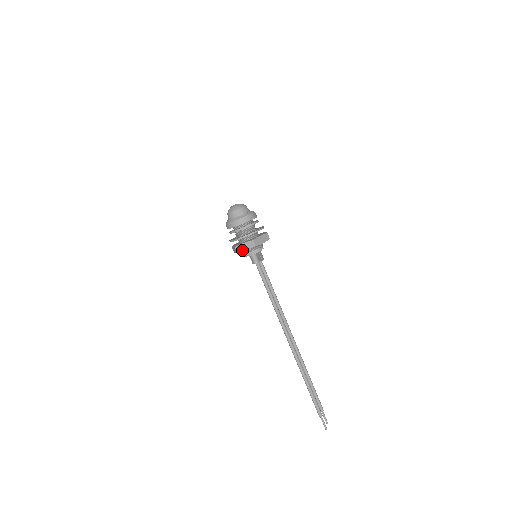
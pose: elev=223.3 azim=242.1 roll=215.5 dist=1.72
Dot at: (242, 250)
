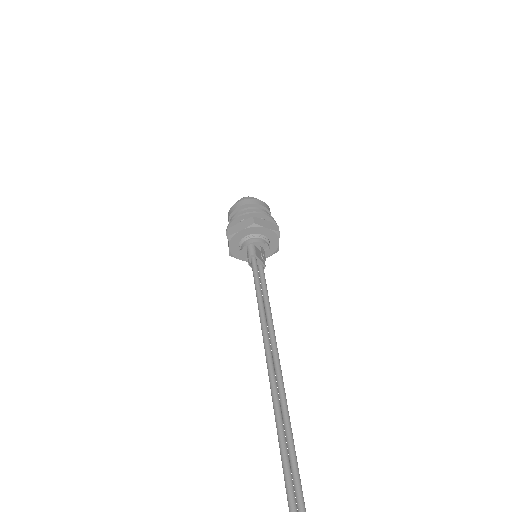
Dot at: (235, 231)
